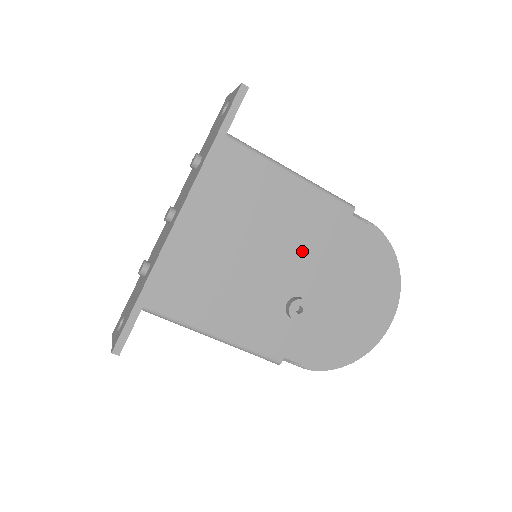
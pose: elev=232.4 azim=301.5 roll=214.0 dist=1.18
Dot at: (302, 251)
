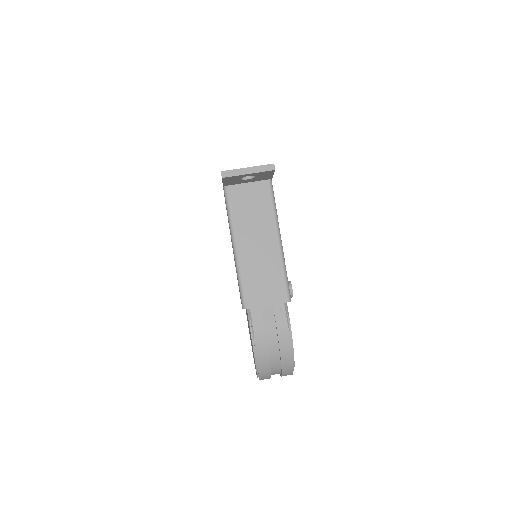
Dot at: occluded
